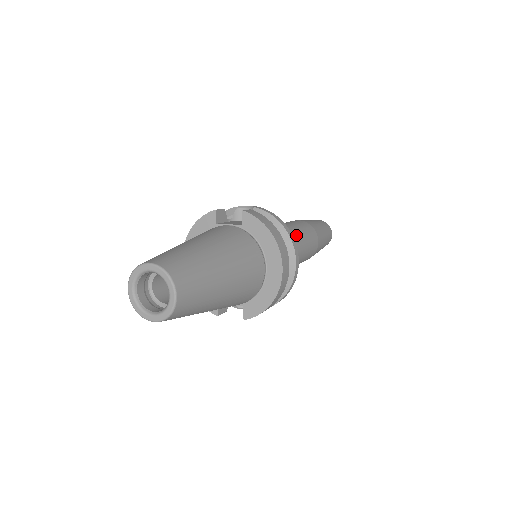
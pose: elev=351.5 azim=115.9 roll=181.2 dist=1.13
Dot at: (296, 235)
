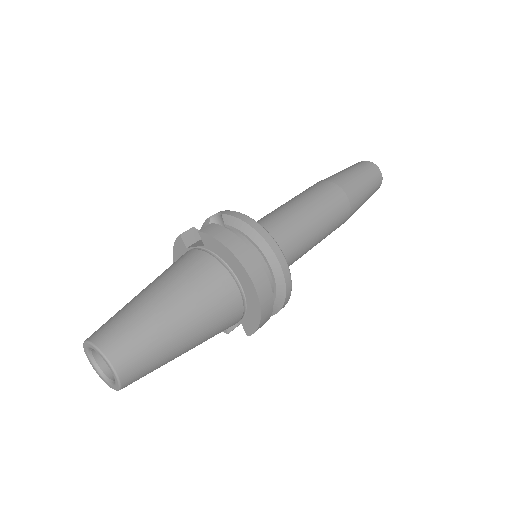
Dot at: (304, 211)
